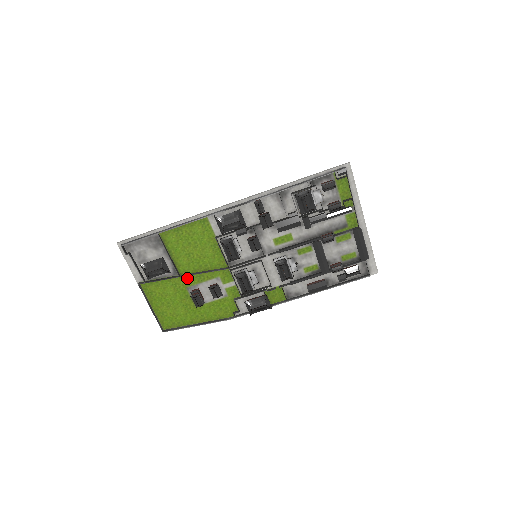
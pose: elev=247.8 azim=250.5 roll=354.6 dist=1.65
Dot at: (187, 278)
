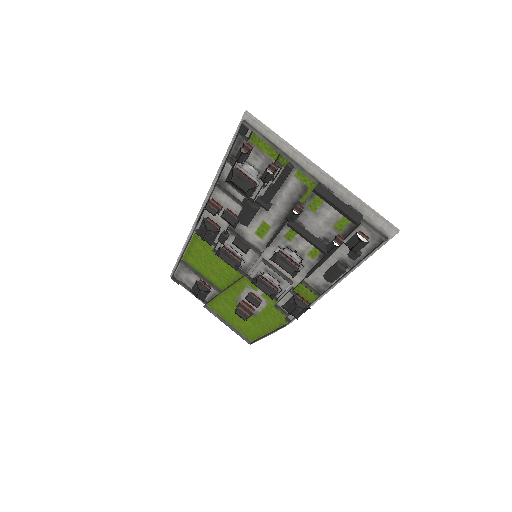
Dot at: (229, 292)
